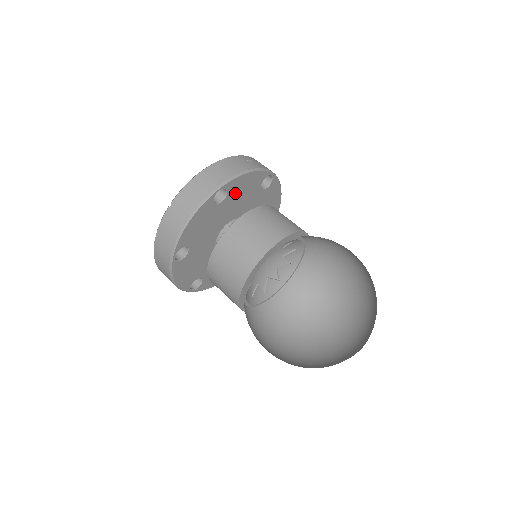
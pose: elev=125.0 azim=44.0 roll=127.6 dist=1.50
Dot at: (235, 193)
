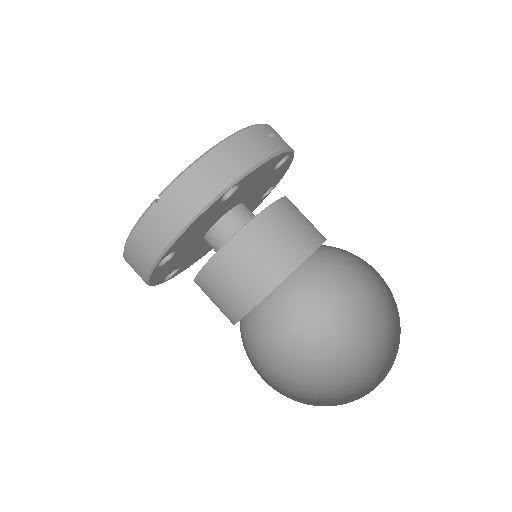
Dot at: (246, 183)
